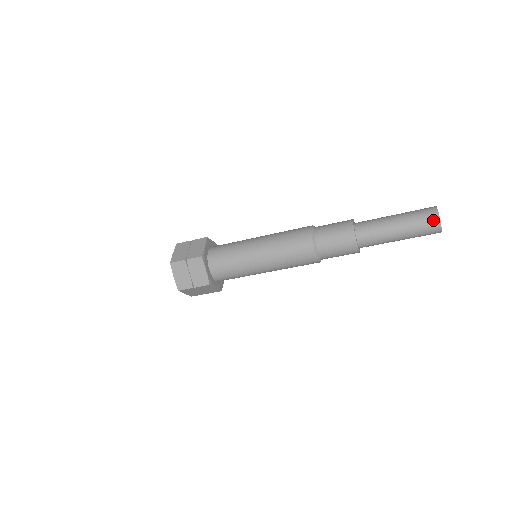
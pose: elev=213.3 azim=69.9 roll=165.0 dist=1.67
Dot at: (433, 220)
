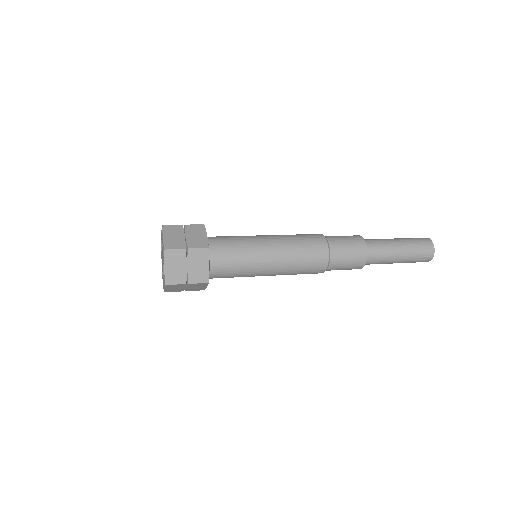
Dot at: (429, 250)
